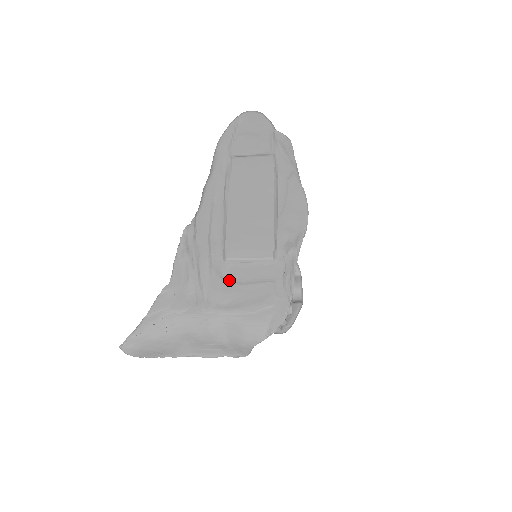
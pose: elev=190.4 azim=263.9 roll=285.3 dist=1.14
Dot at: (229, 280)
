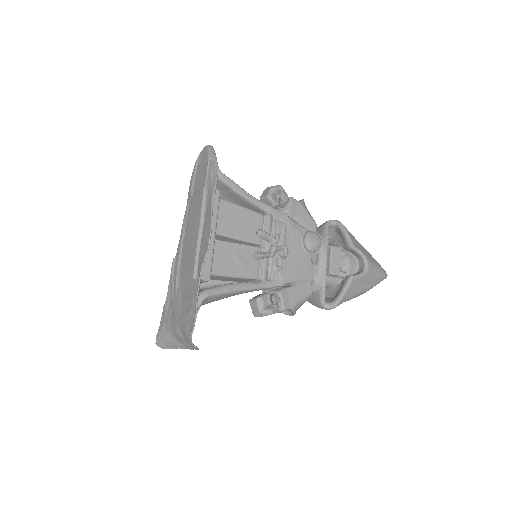
Dot at: (182, 297)
